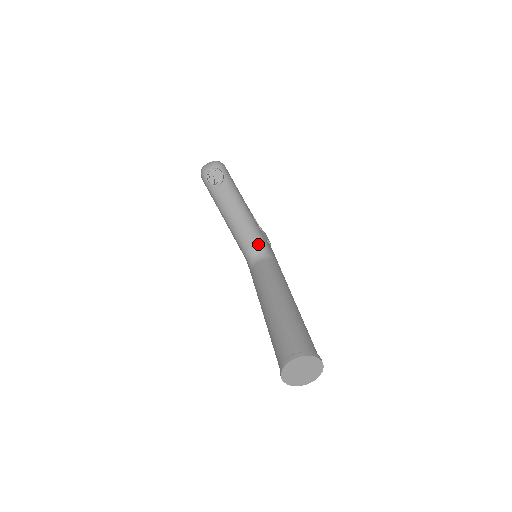
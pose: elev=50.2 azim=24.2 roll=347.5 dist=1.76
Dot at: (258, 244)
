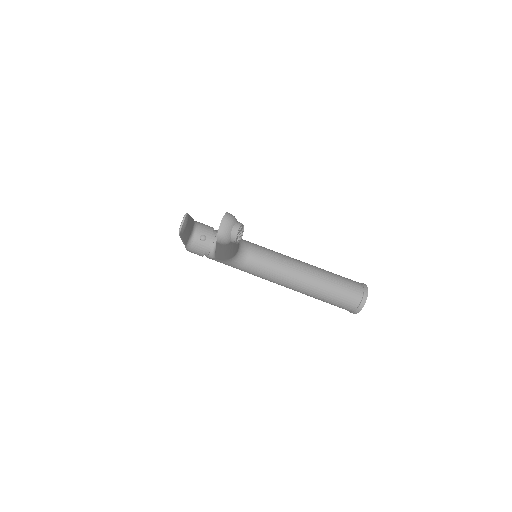
Dot at: (239, 244)
